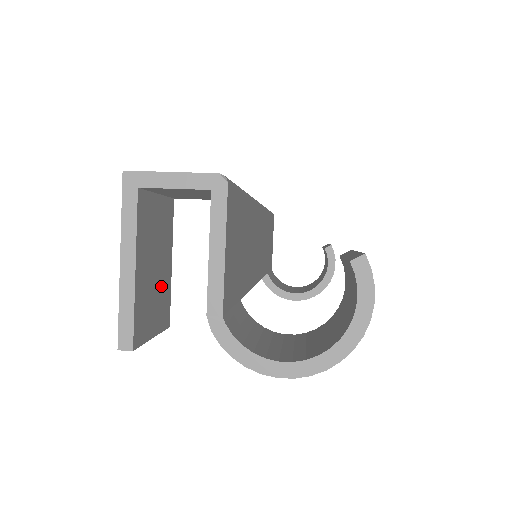
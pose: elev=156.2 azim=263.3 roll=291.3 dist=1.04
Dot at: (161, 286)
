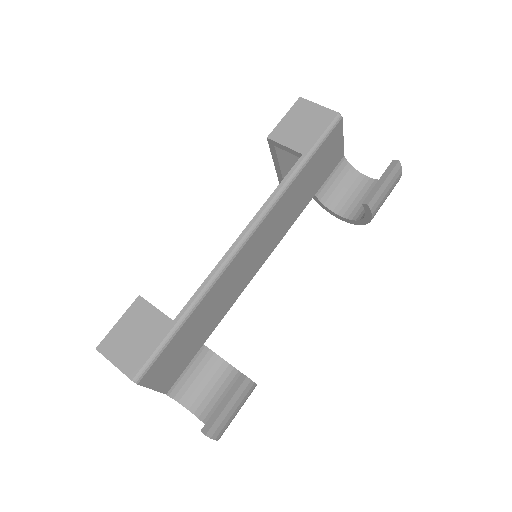
Dot at: occluded
